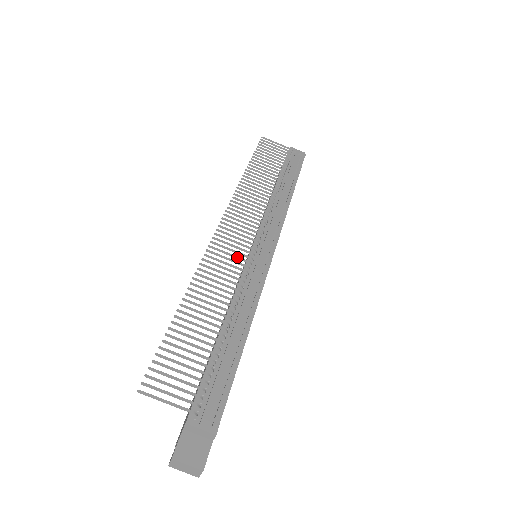
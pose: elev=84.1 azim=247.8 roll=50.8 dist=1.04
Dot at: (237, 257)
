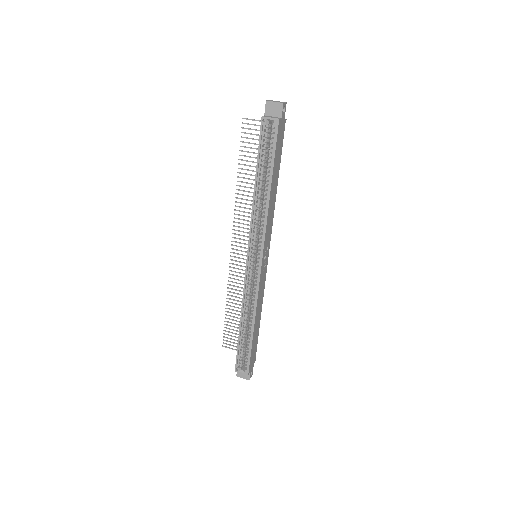
Dot at: occluded
